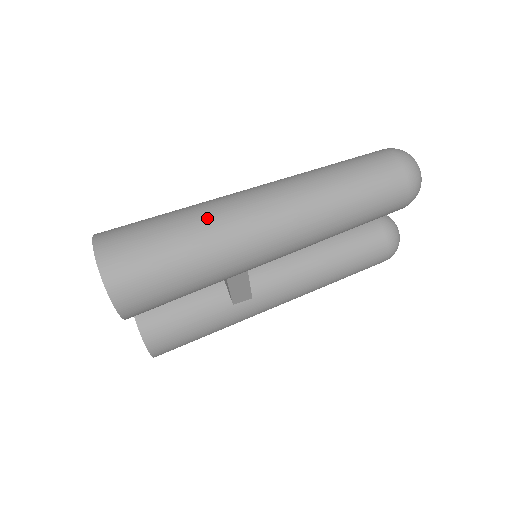
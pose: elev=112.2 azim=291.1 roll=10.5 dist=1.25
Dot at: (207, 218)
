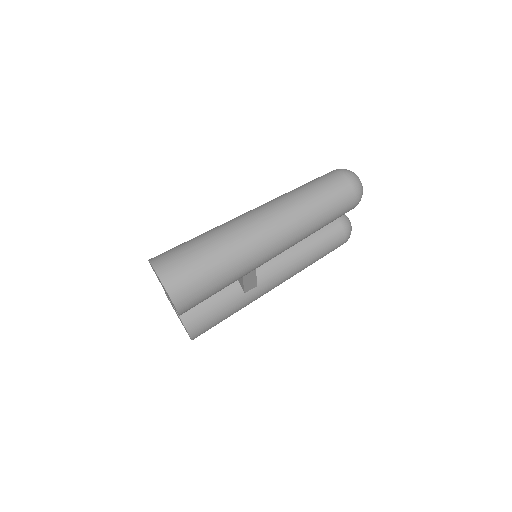
Dot at: (228, 238)
